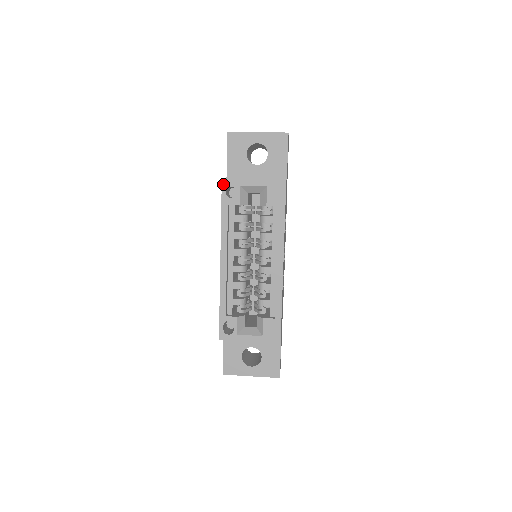
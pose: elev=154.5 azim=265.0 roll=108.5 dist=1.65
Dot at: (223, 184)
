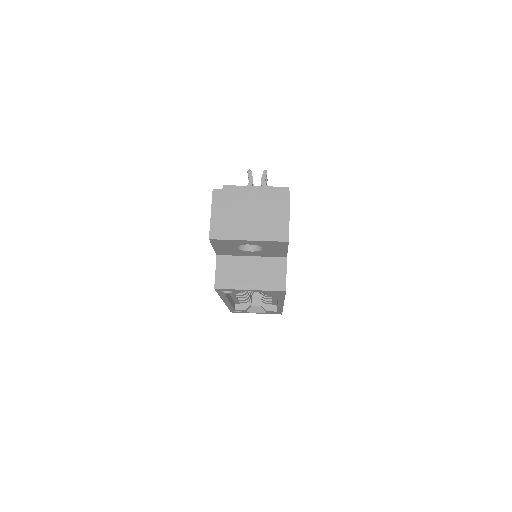
Dot at: (216, 290)
